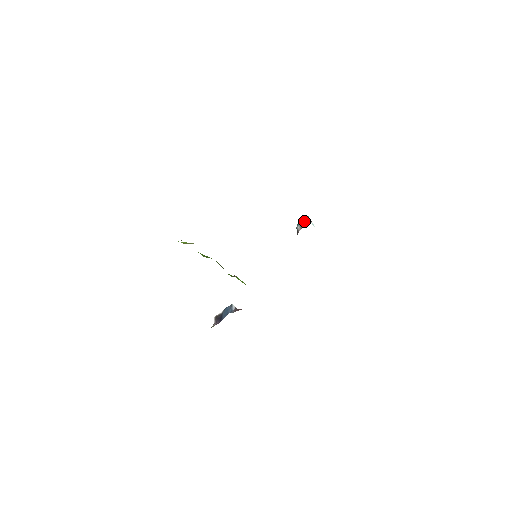
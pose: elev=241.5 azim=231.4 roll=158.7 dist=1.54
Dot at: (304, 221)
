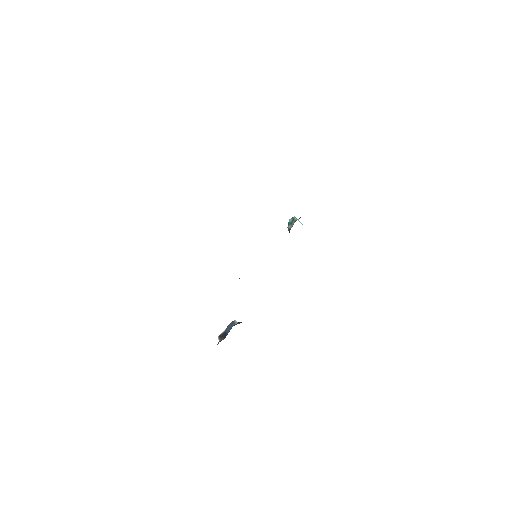
Dot at: (293, 221)
